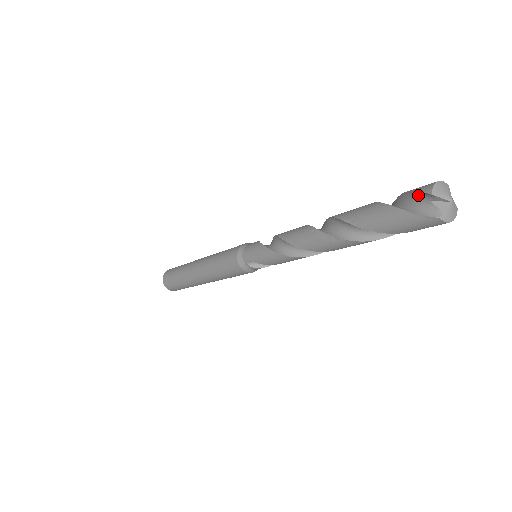
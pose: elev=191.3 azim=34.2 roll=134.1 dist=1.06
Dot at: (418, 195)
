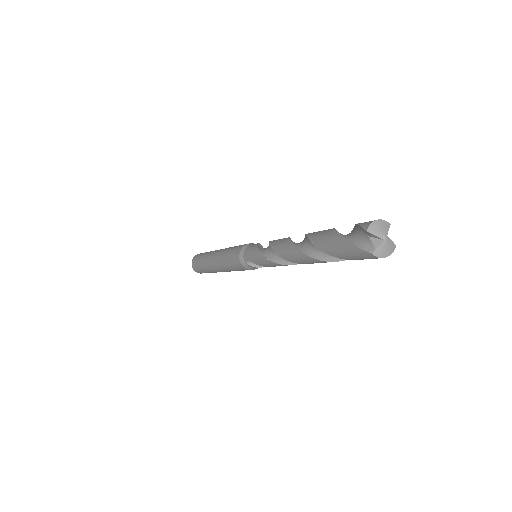
Dot at: (361, 229)
